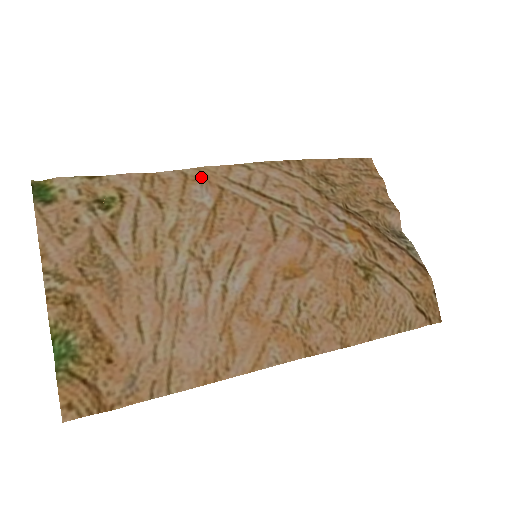
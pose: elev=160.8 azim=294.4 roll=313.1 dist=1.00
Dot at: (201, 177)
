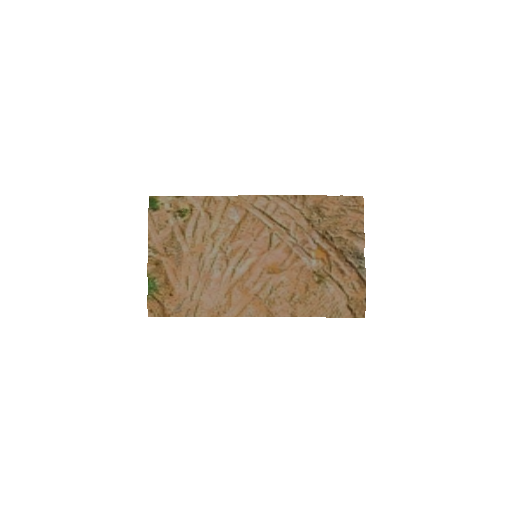
Dot at: (237, 203)
